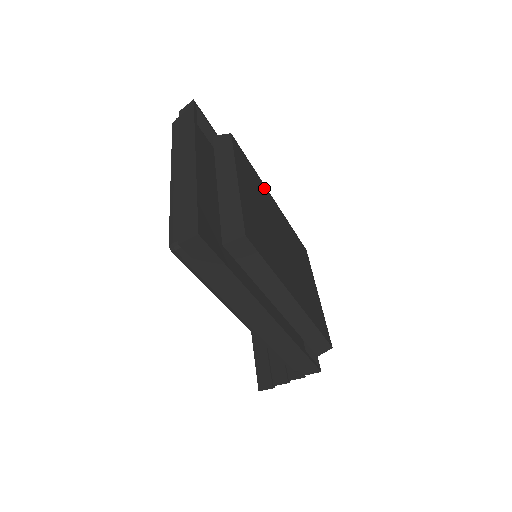
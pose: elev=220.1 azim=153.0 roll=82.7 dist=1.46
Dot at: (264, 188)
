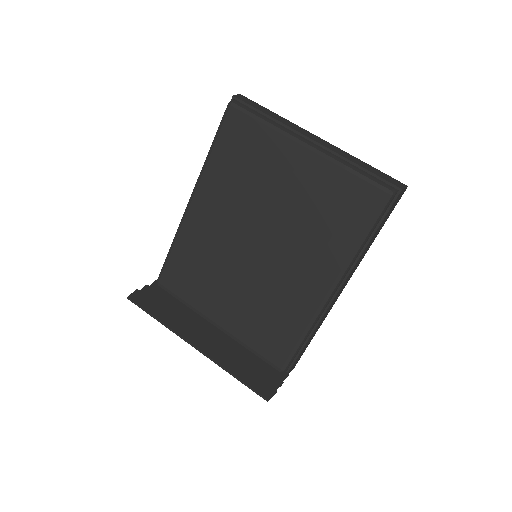
Dot at: occluded
